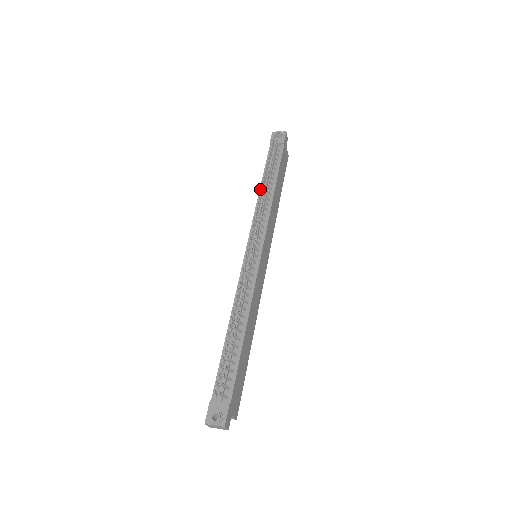
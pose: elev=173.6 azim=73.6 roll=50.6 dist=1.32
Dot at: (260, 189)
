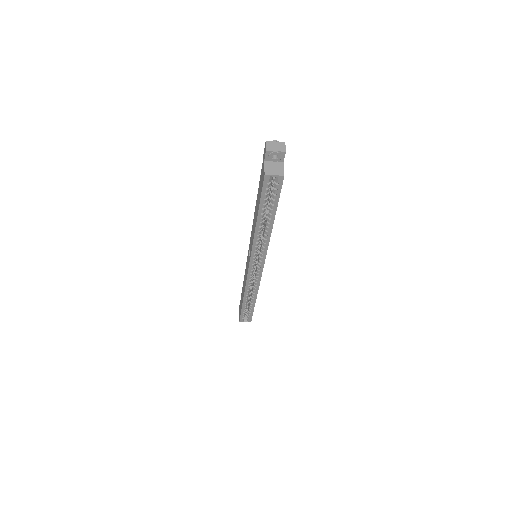
Dot at: occluded
